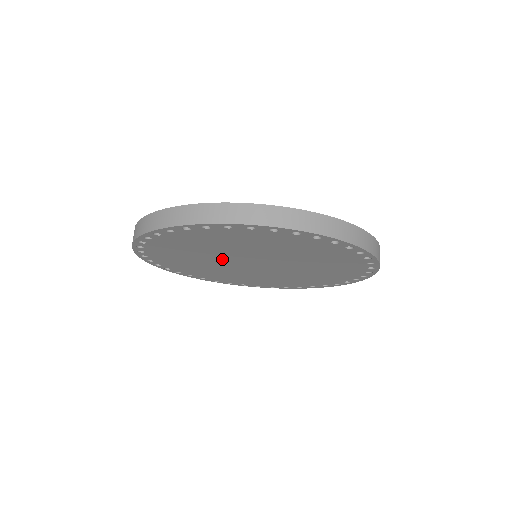
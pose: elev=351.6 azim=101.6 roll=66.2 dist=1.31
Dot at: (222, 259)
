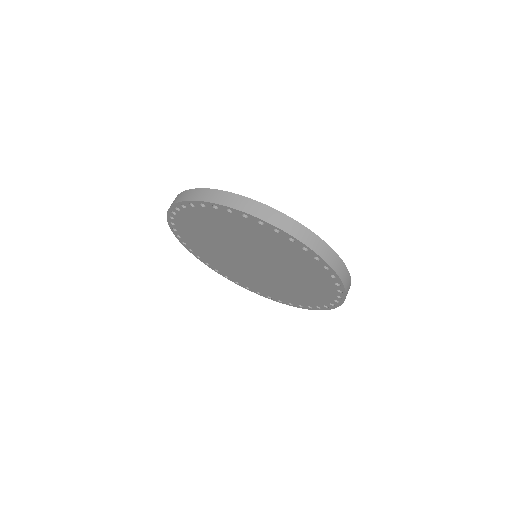
Dot at: (230, 247)
